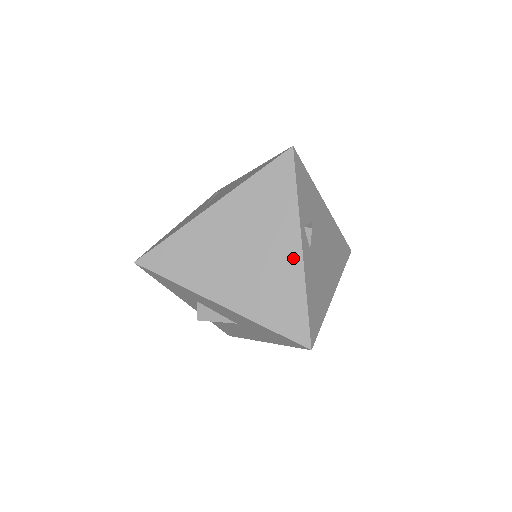
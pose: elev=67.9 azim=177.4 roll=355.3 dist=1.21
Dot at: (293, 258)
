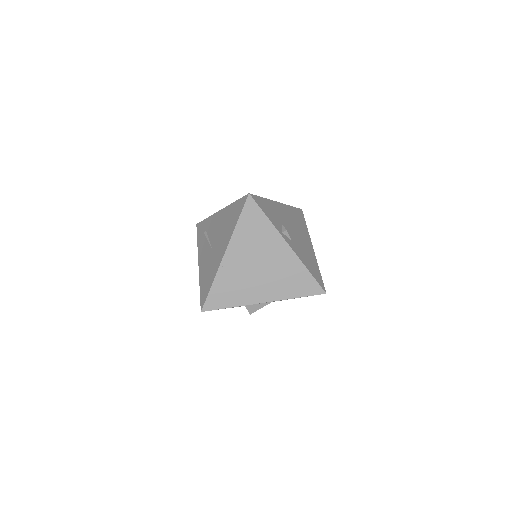
Dot at: (288, 254)
